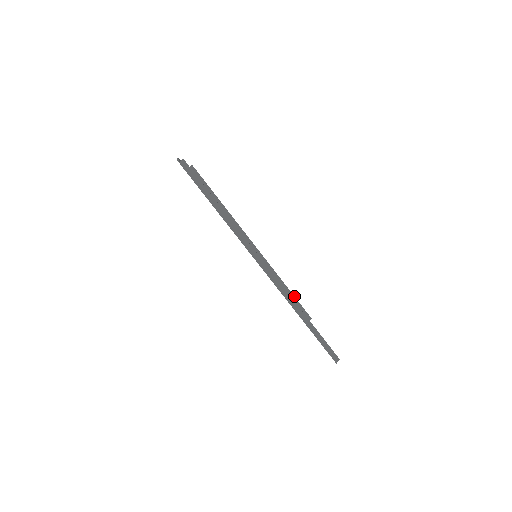
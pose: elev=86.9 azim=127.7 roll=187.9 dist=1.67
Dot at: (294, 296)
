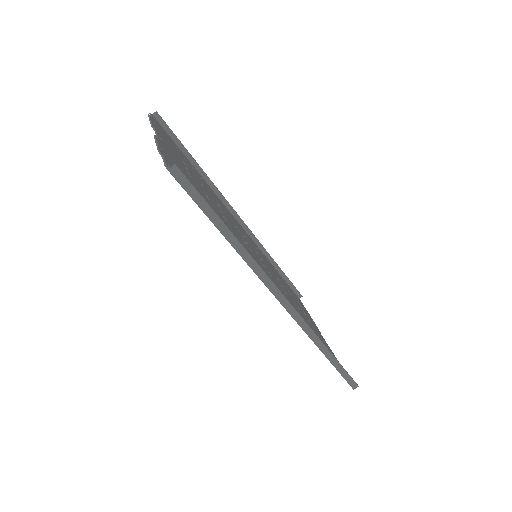
Dot at: occluded
